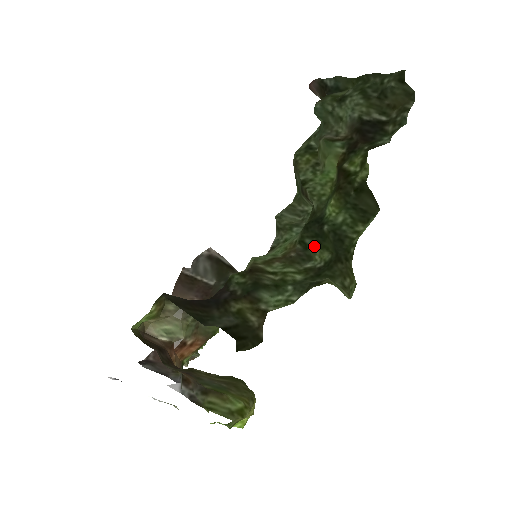
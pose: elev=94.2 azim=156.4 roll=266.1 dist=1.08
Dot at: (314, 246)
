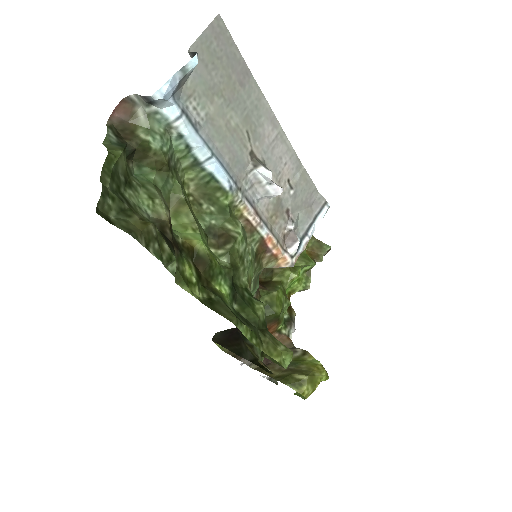
Dot at: (251, 301)
